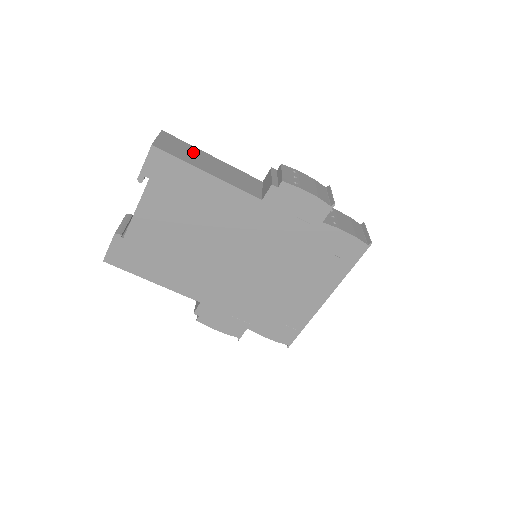
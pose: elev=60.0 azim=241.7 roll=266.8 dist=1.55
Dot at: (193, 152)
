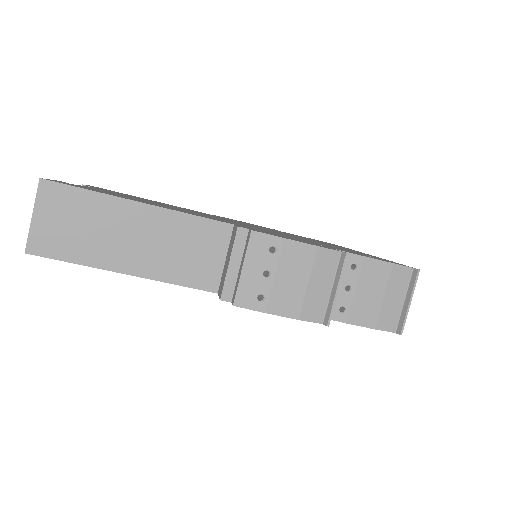
Dot at: (99, 218)
